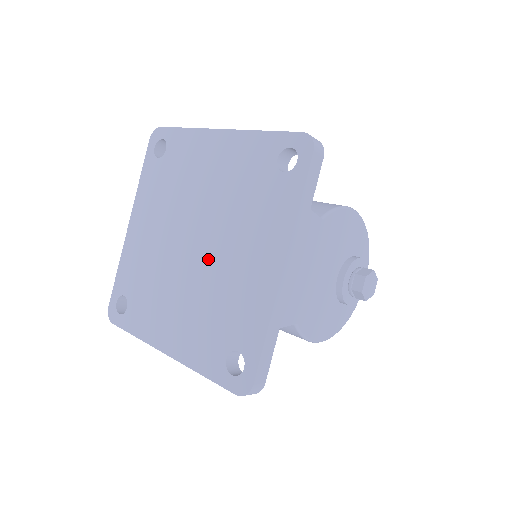
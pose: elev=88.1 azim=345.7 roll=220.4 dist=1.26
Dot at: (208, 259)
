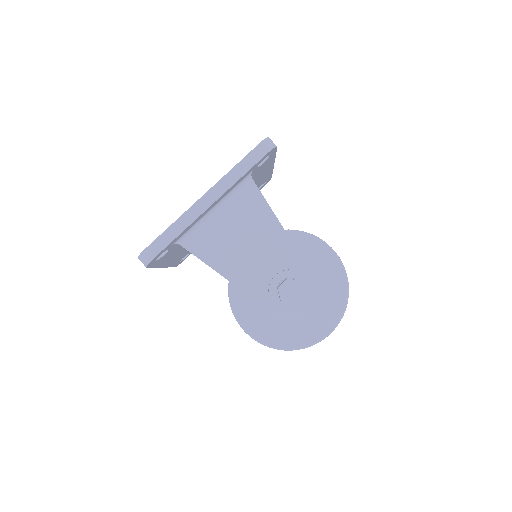
Dot at: occluded
